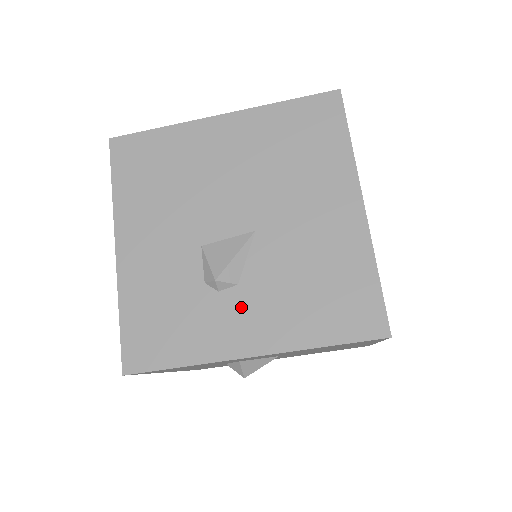
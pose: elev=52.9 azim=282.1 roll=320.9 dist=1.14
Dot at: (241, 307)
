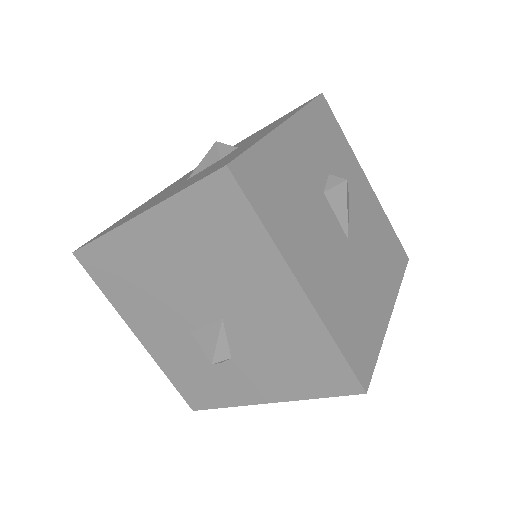
Dot at: (242, 373)
